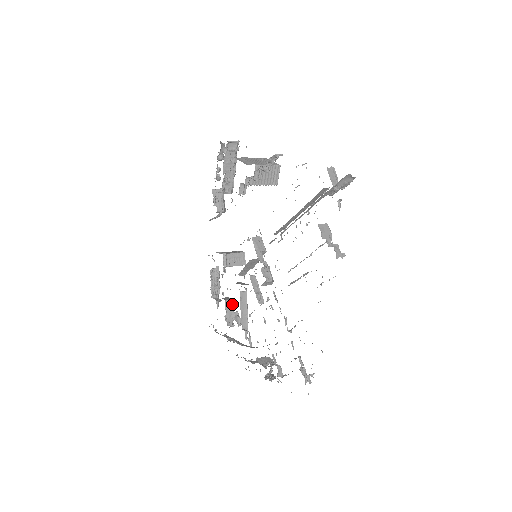
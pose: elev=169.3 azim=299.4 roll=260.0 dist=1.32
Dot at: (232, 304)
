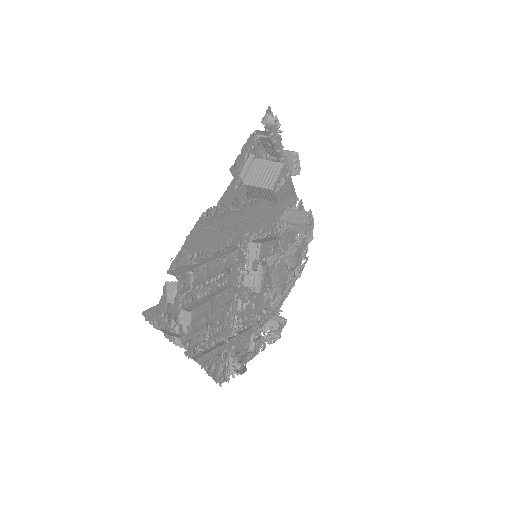
Dot at: (293, 258)
